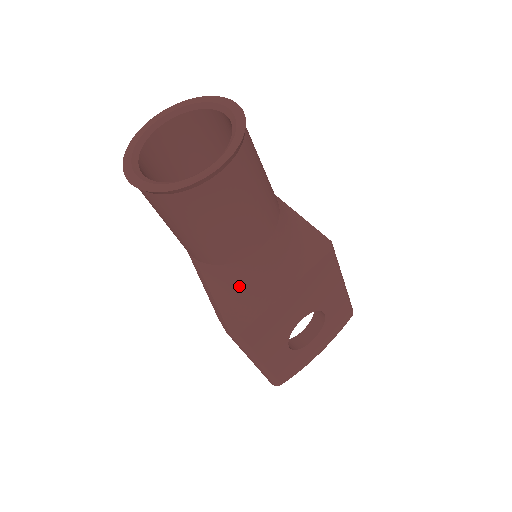
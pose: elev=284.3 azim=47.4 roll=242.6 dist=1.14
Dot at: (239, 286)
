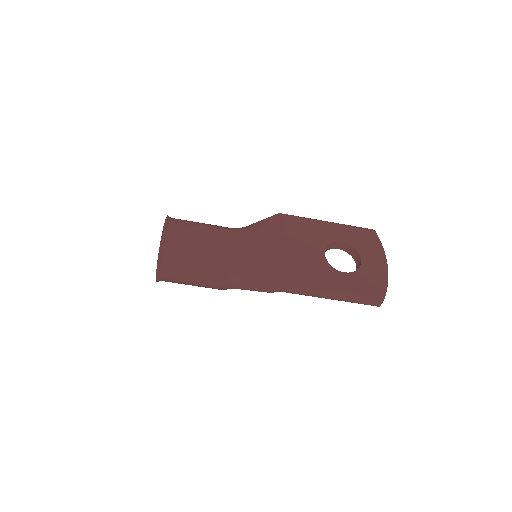
Dot at: (250, 265)
